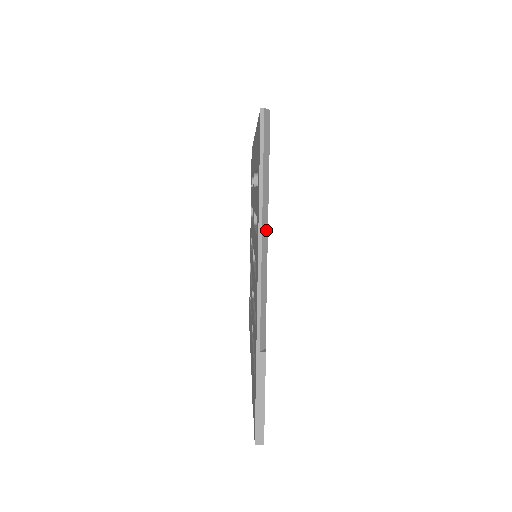
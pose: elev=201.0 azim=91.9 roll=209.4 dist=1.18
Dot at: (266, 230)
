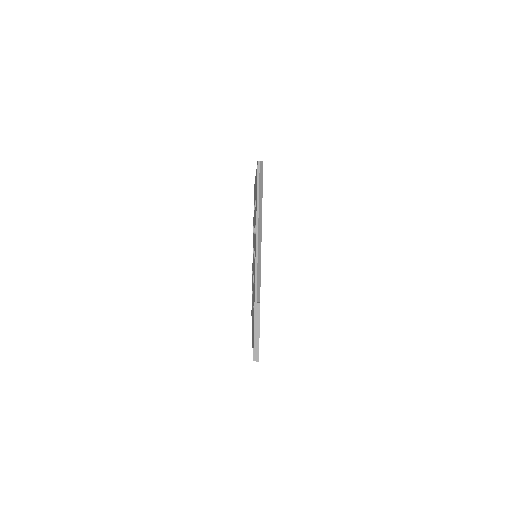
Dot at: (261, 230)
